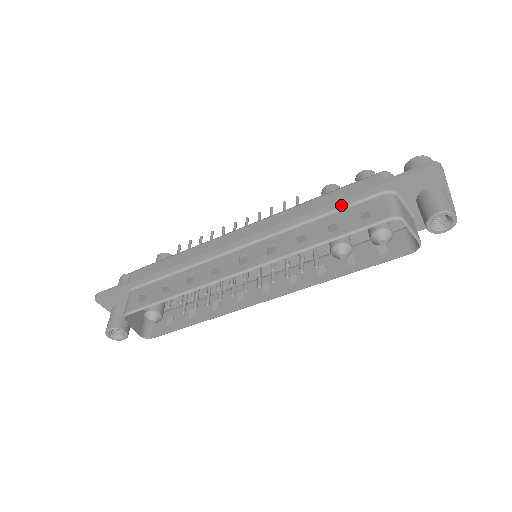
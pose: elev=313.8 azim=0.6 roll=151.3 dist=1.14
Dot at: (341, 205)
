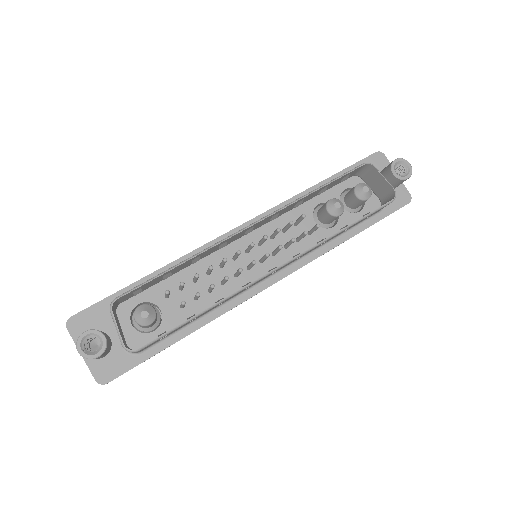
Dot at: occluded
